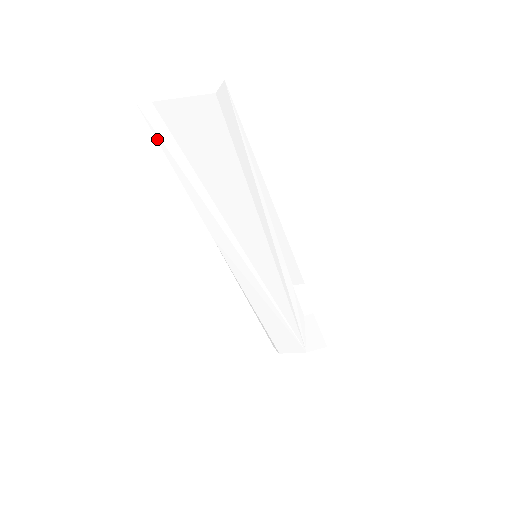
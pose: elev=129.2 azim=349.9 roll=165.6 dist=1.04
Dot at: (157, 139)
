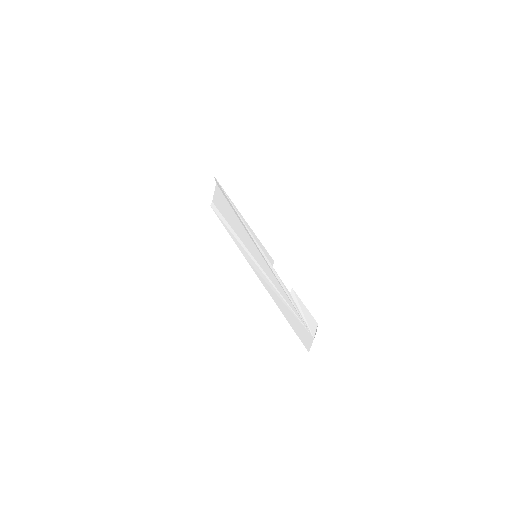
Dot at: (217, 216)
